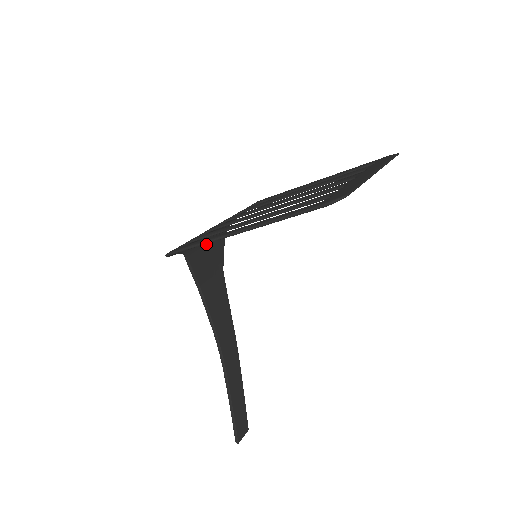
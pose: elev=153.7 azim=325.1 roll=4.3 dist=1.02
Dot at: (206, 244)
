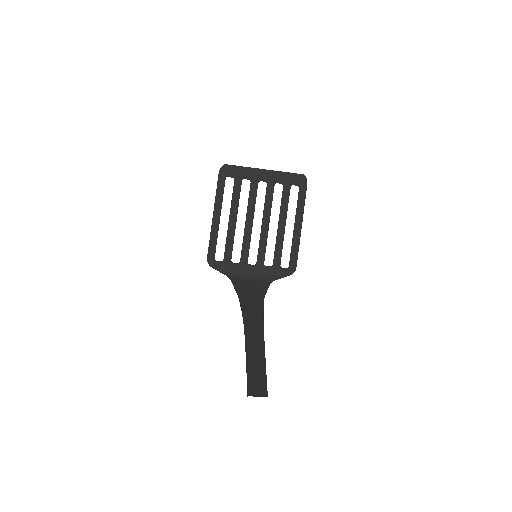
Dot at: (249, 280)
